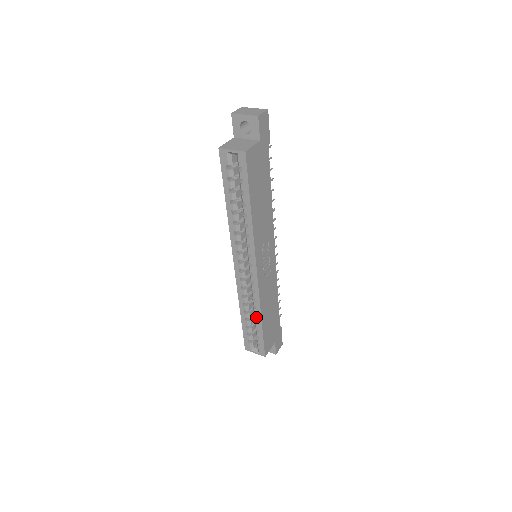
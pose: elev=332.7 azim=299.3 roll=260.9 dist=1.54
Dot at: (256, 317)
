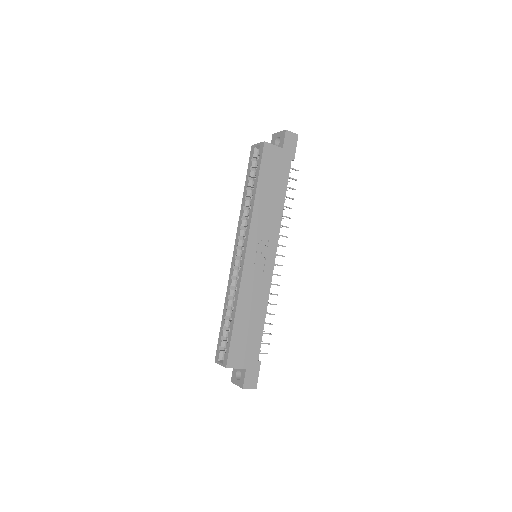
Dot at: (232, 311)
